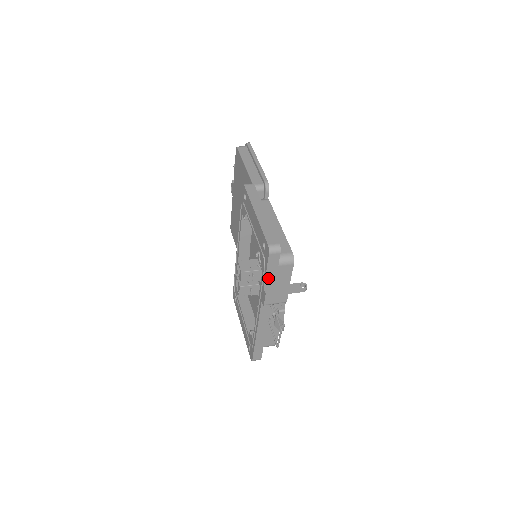
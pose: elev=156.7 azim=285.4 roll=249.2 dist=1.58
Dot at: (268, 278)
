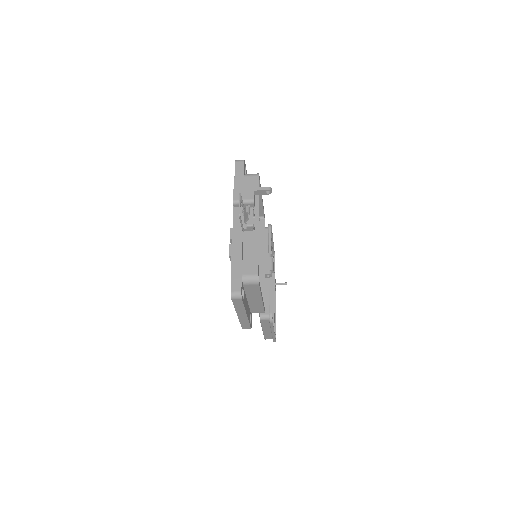
Dot at: (237, 183)
